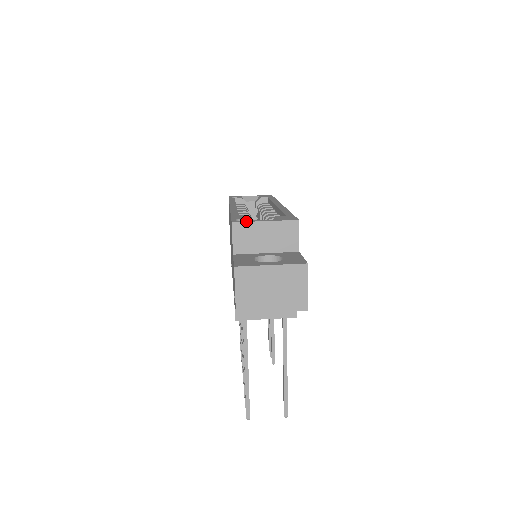
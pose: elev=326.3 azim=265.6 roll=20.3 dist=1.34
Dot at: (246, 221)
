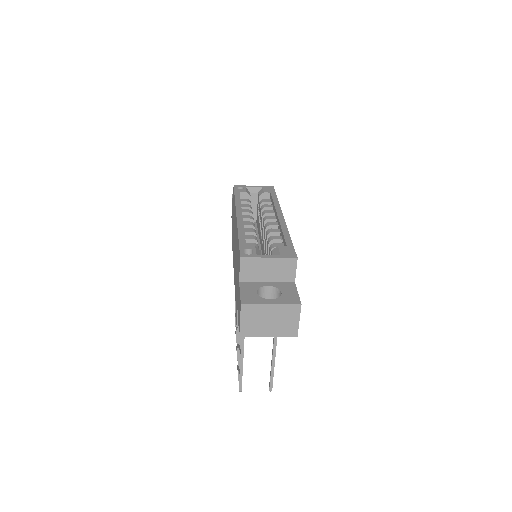
Dot at: (252, 256)
